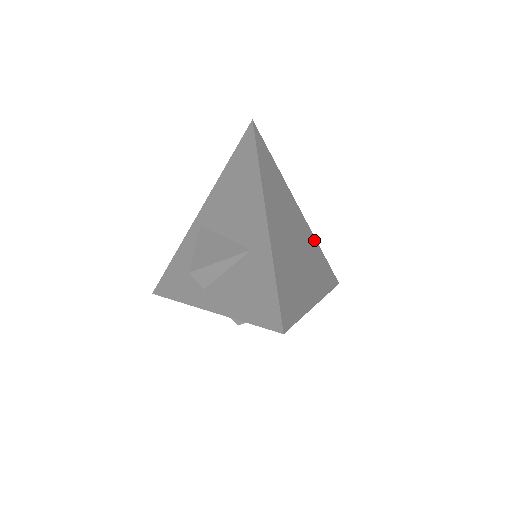
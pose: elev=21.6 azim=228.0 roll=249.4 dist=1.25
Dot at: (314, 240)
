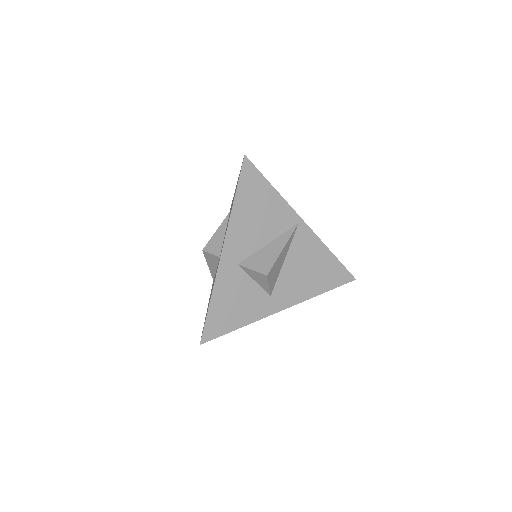
Dot at: occluded
